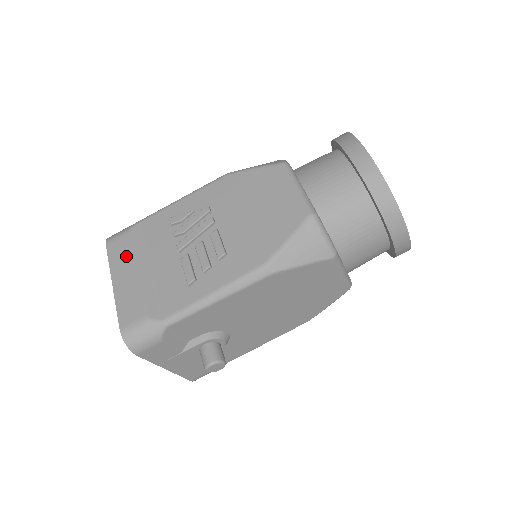
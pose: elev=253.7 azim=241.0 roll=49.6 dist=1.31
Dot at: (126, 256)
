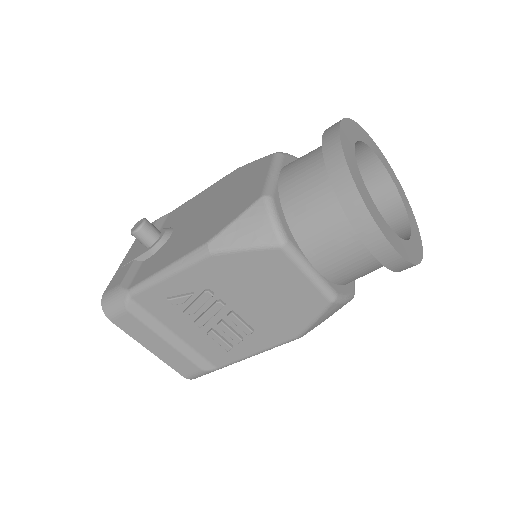
Dot at: (144, 331)
